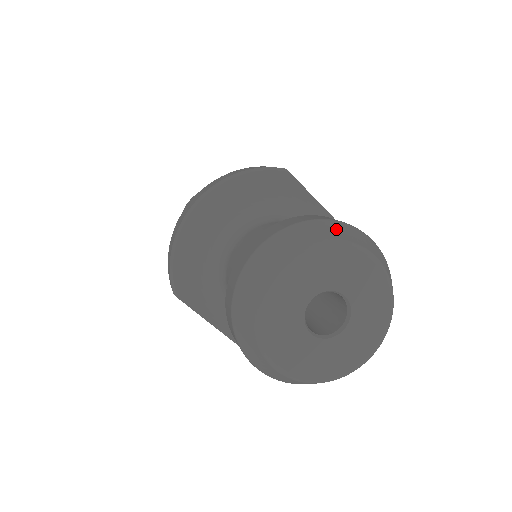
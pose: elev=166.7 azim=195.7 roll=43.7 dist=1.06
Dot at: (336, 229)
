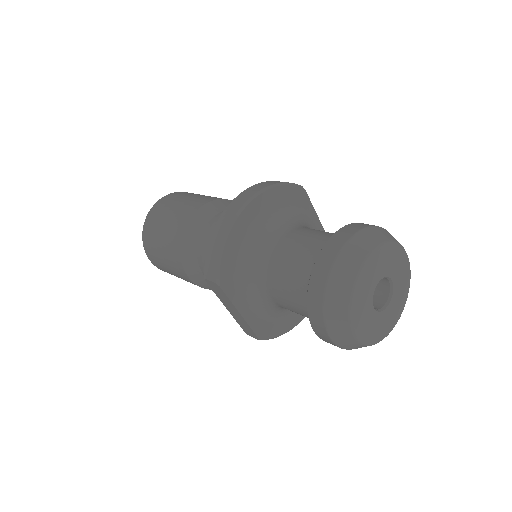
Dot at: (388, 234)
